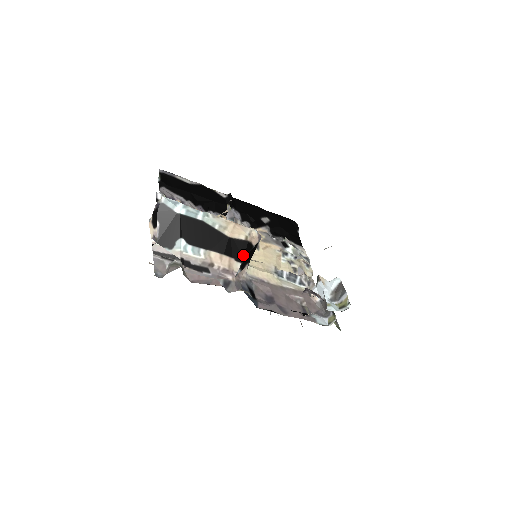
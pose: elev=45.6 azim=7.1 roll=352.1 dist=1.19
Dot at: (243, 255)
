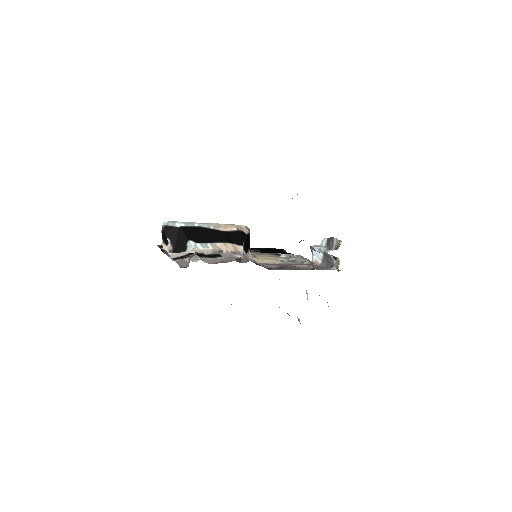
Dot at: (241, 240)
